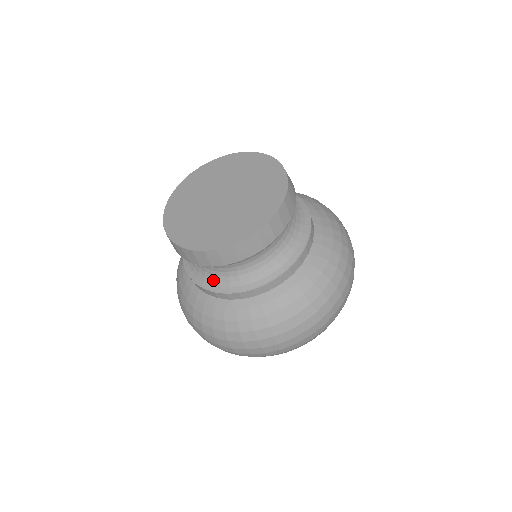
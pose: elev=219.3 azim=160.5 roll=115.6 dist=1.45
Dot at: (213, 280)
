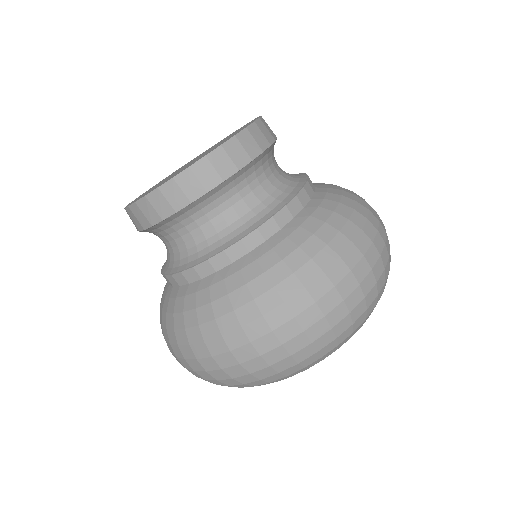
Dot at: (258, 214)
